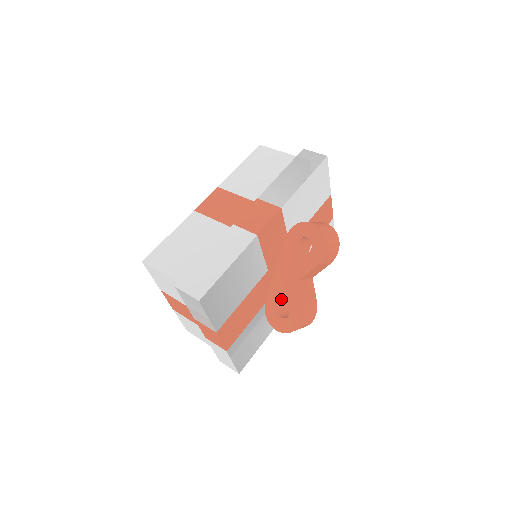
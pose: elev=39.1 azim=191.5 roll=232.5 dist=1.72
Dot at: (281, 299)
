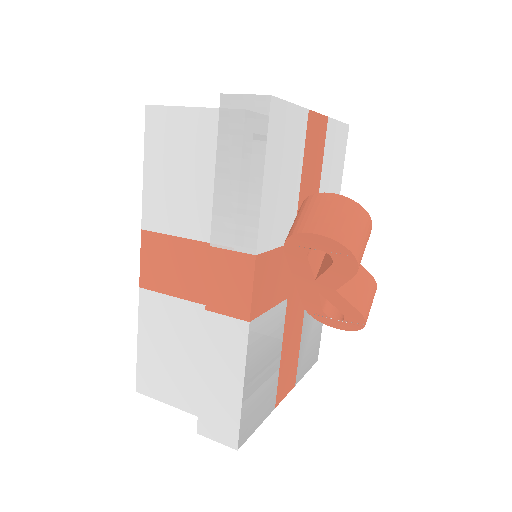
Dot at: (323, 301)
